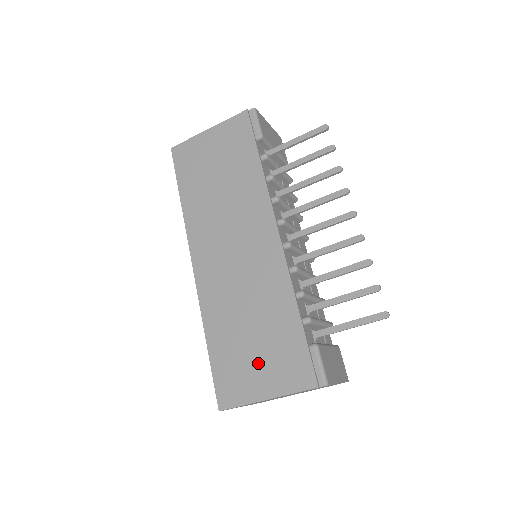
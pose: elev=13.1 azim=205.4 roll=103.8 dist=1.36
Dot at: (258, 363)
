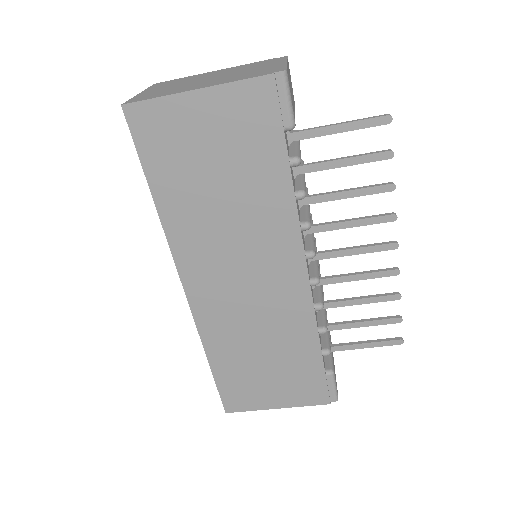
Dot at: (270, 384)
